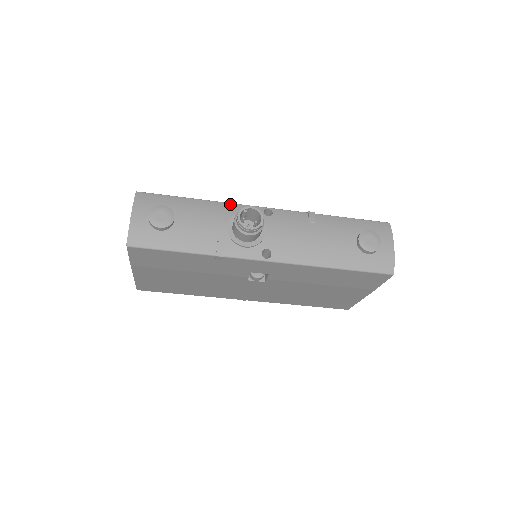
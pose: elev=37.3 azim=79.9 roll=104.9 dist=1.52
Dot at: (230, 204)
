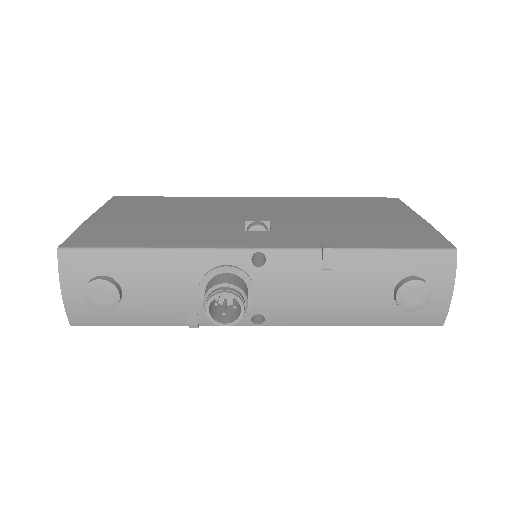
Dot at: (199, 252)
